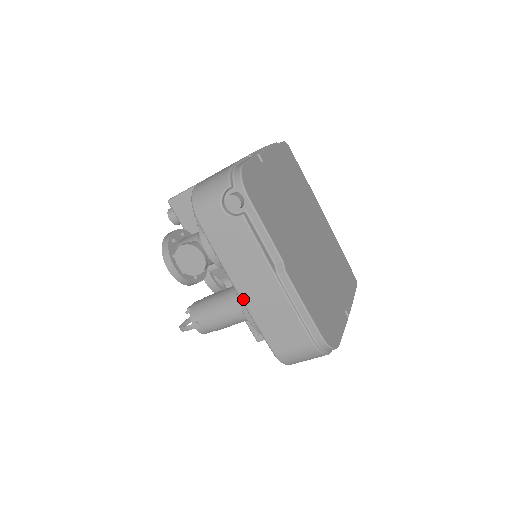
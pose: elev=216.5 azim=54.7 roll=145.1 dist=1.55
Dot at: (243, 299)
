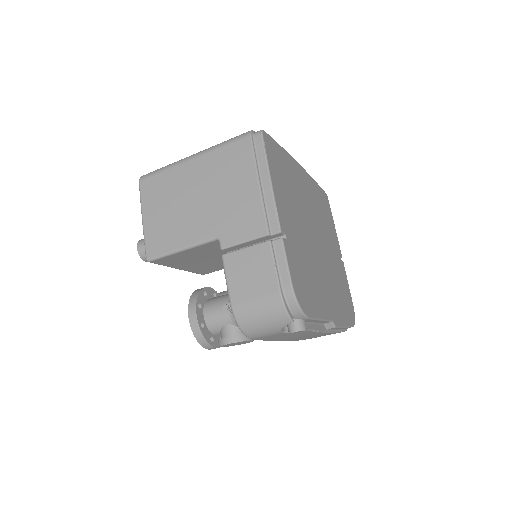
Dot at: occluded
